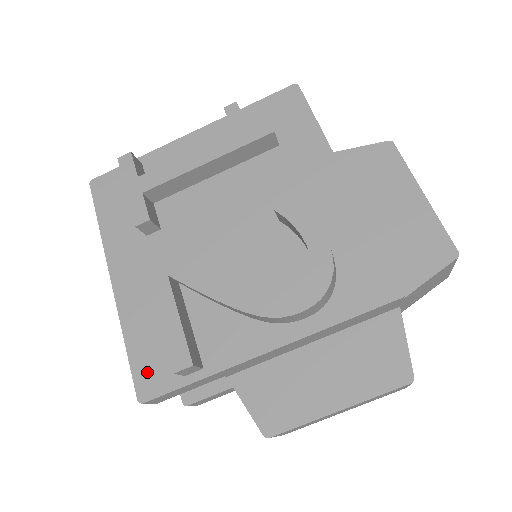
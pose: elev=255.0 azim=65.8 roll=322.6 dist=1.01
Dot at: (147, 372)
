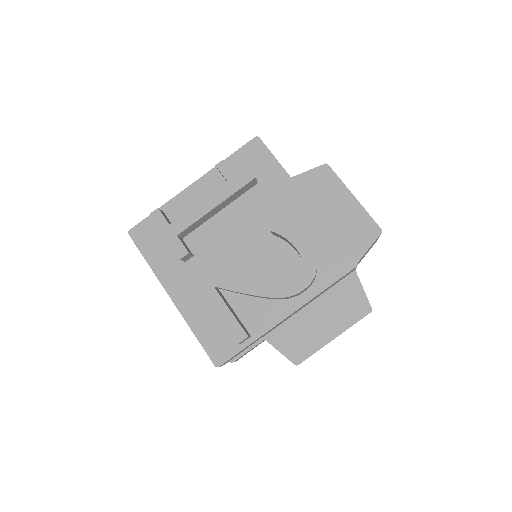
Dot at: (215, 348)
